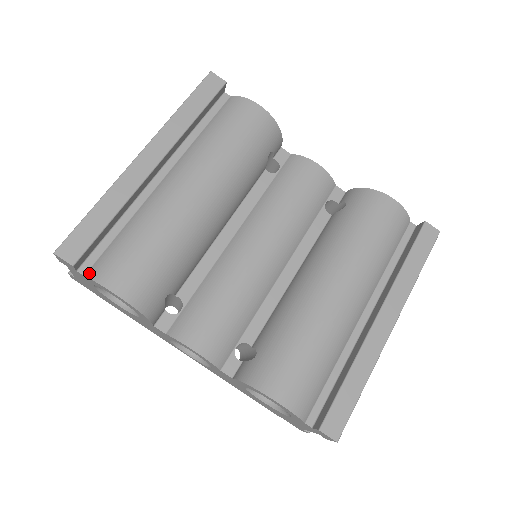
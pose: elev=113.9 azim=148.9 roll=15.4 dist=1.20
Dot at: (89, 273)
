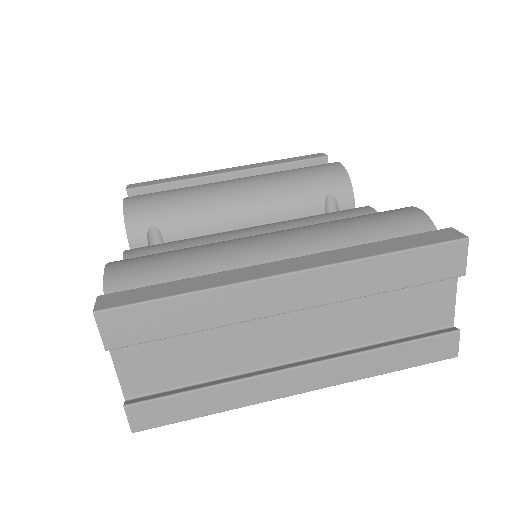
Dot at: occluded
